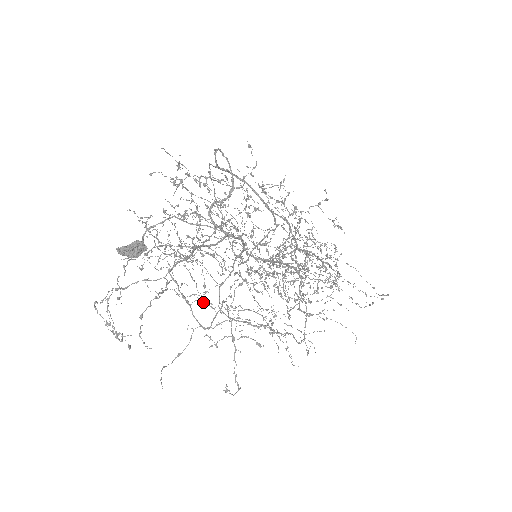
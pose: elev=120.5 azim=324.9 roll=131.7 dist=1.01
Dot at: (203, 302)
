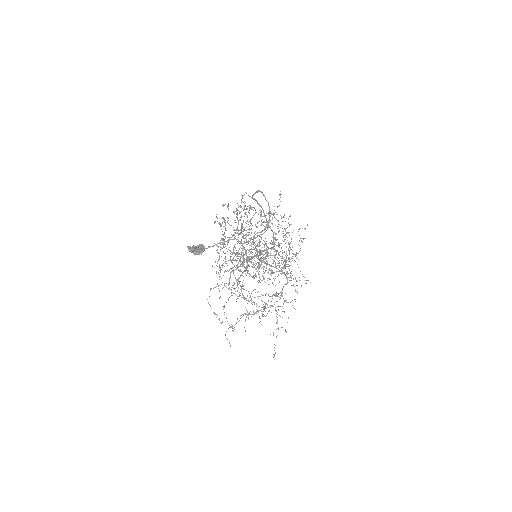
Dot at: occluded
